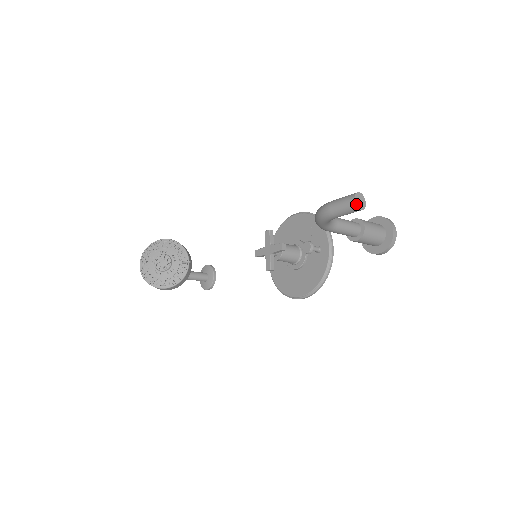
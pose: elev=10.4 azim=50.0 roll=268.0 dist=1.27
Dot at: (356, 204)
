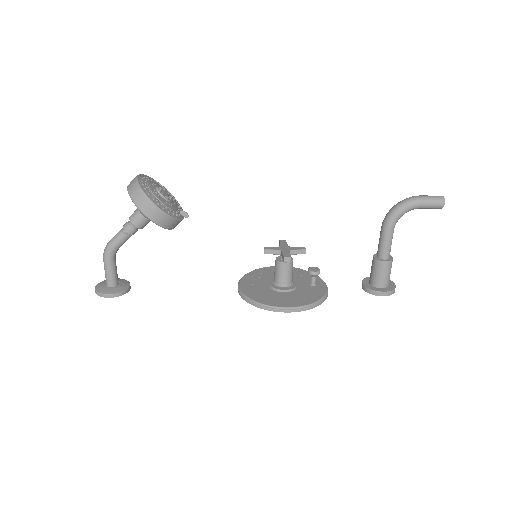
Dot at: (444, 198)
